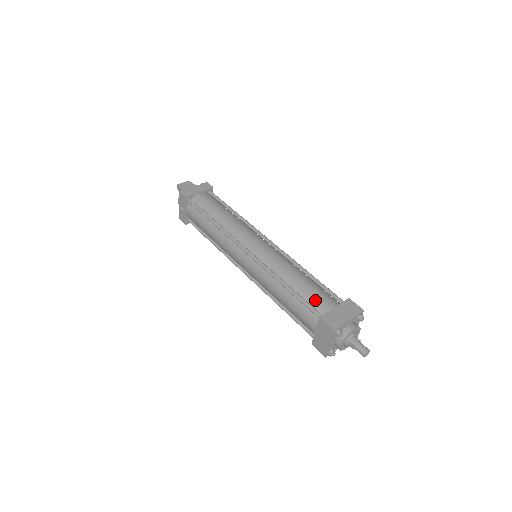
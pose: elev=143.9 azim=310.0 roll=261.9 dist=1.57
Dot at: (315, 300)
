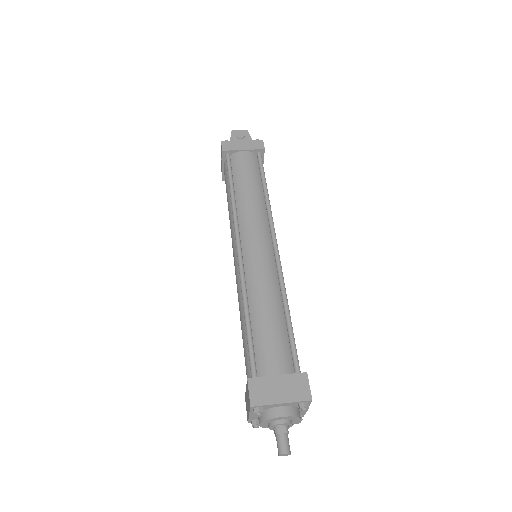
Dot at: (264, 352)
